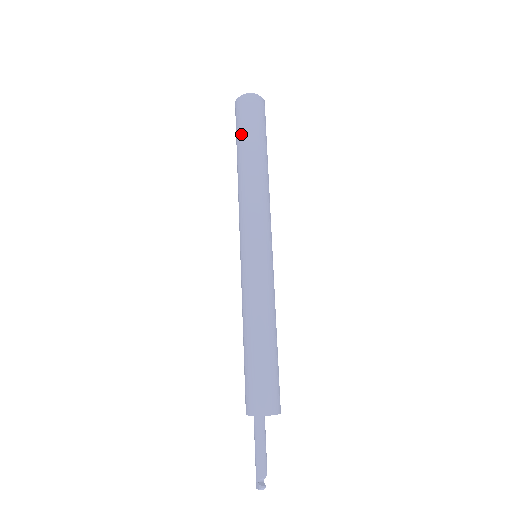
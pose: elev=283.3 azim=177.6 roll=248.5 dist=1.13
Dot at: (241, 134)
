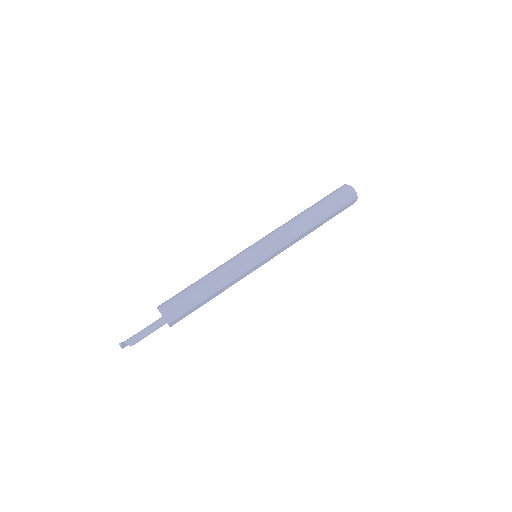
Dot at: (322, 199)
